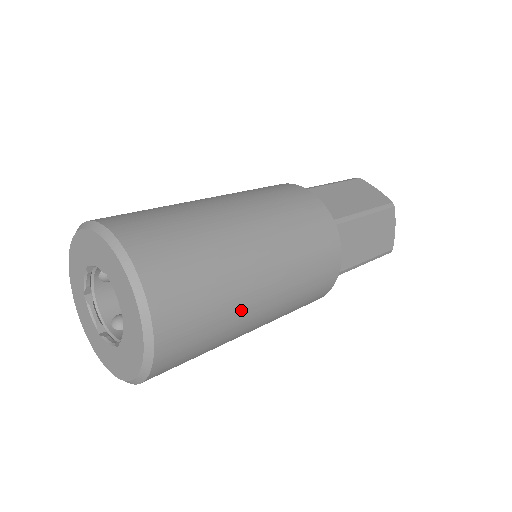
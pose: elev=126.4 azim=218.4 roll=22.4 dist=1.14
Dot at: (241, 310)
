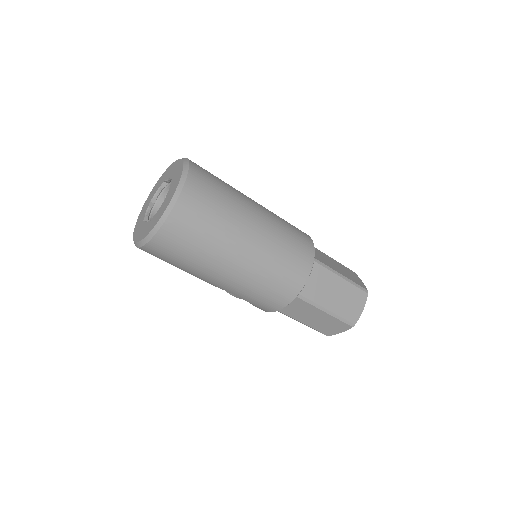
Dot at: (227, 242)
